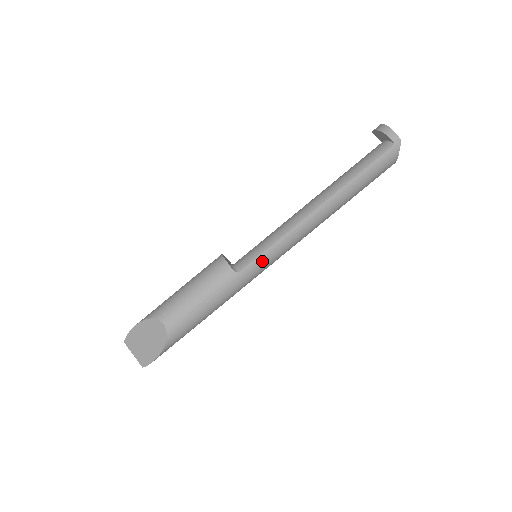
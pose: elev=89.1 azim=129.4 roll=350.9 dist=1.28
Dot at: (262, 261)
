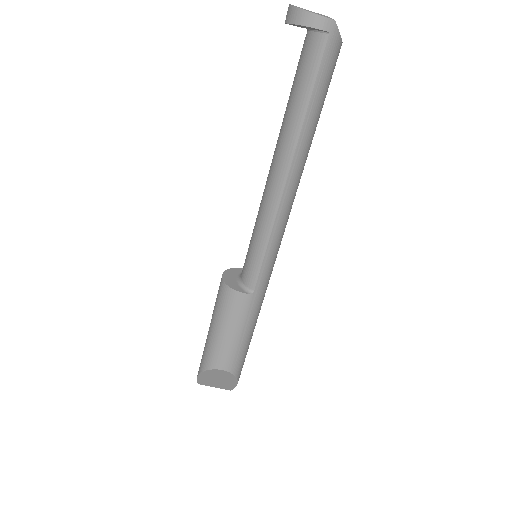
Dot at: (268, 266)
